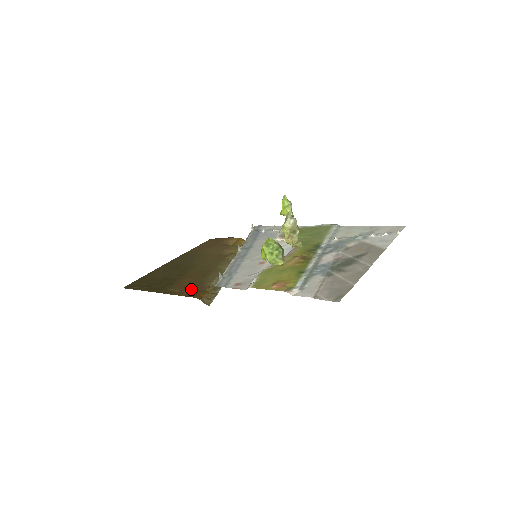
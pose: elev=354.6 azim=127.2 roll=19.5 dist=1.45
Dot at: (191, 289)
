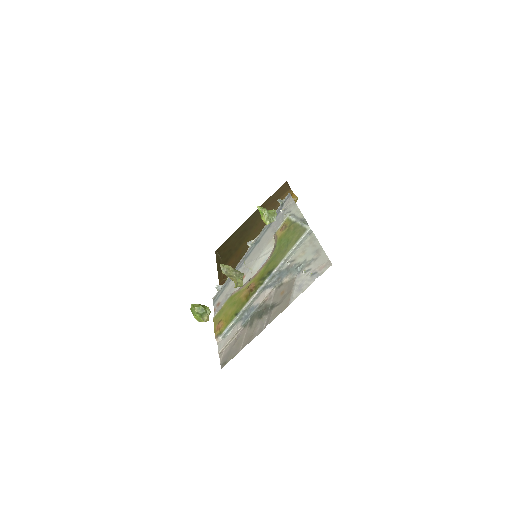
Dot at: (226, 277)
